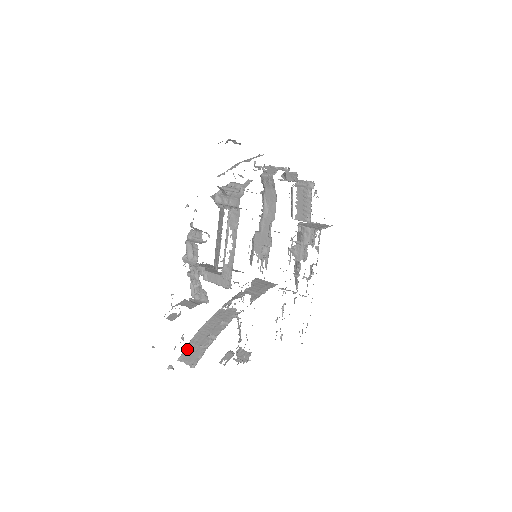
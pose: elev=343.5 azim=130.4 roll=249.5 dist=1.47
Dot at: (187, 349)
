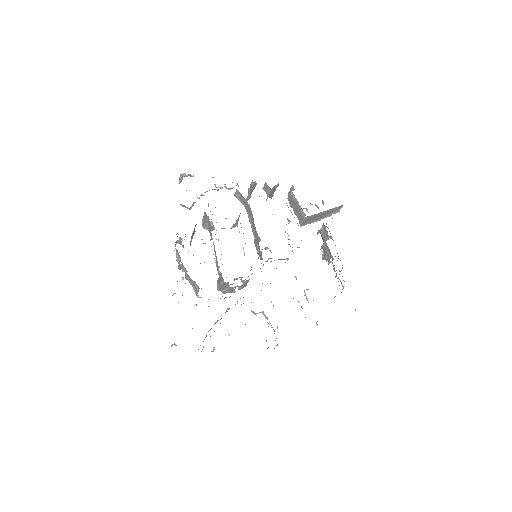
Dot at: (203, 341)
